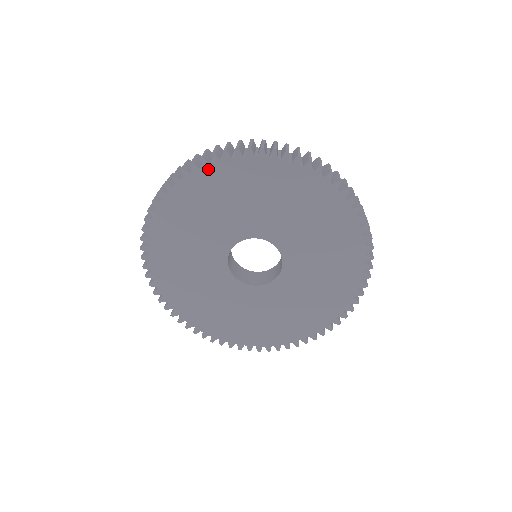
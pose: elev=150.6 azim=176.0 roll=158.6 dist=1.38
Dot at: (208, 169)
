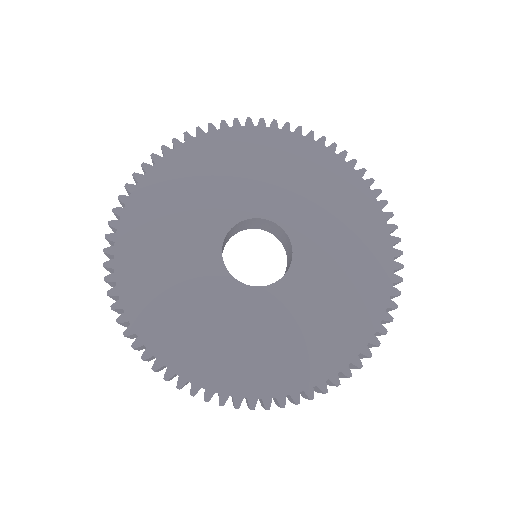
Dot at: (215, 135)
